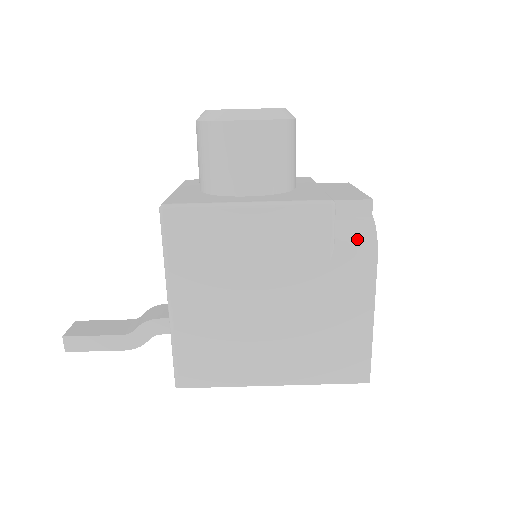
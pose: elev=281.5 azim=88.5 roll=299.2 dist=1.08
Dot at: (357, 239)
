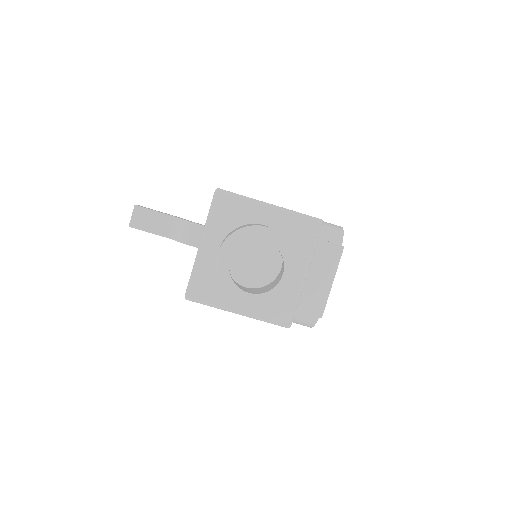
Dot at: (302, 324)
